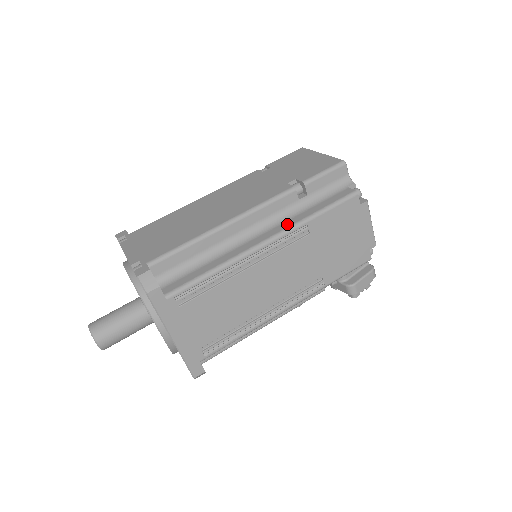
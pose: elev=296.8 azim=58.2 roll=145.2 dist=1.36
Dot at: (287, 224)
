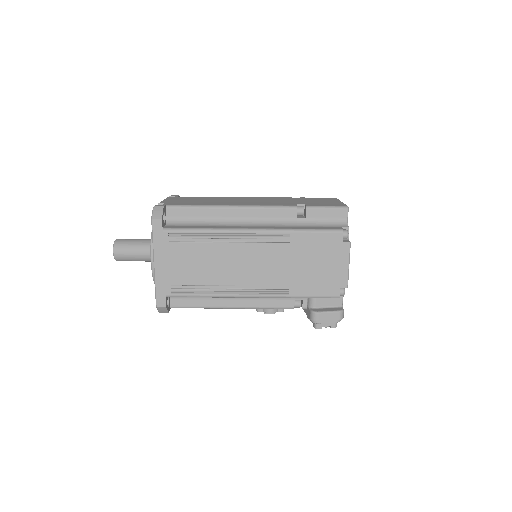
Dot at: (276, 227)
